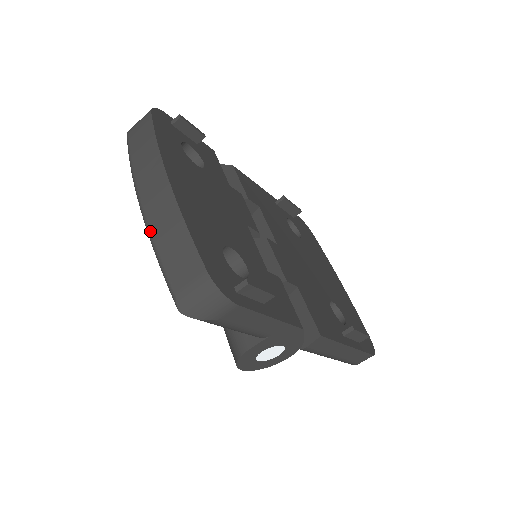
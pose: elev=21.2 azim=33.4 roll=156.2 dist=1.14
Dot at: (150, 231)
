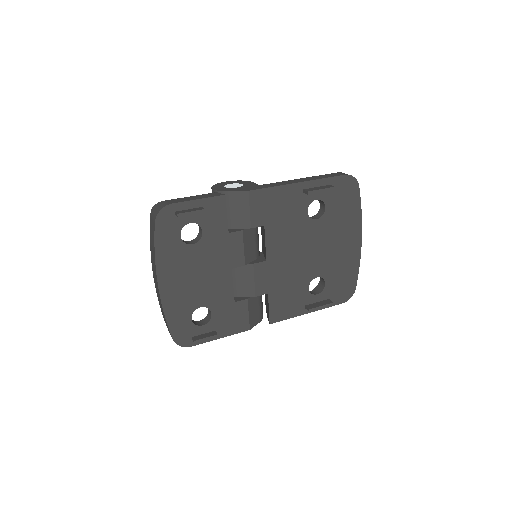
Dot at: occluded
